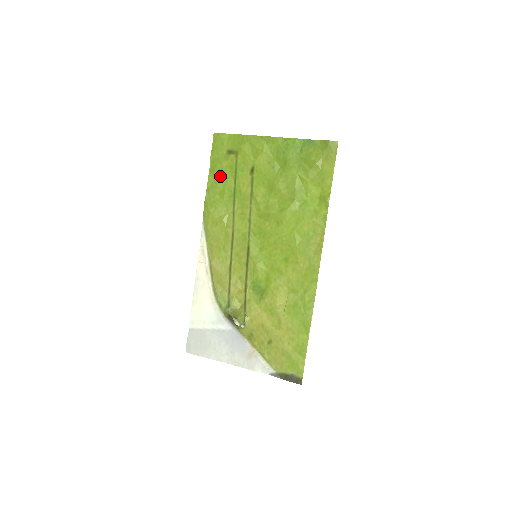
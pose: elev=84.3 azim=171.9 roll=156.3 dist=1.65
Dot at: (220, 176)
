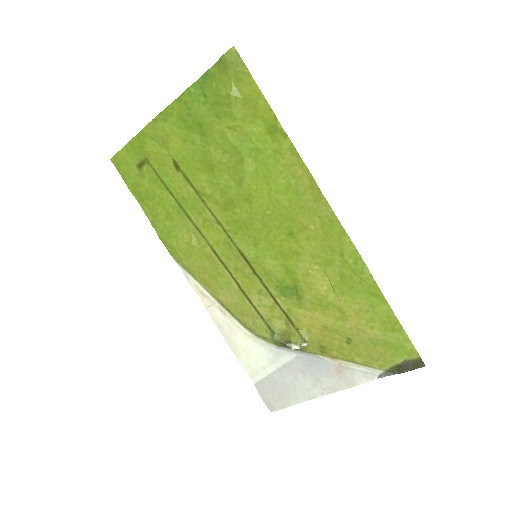
Dot at: (152, 200)
